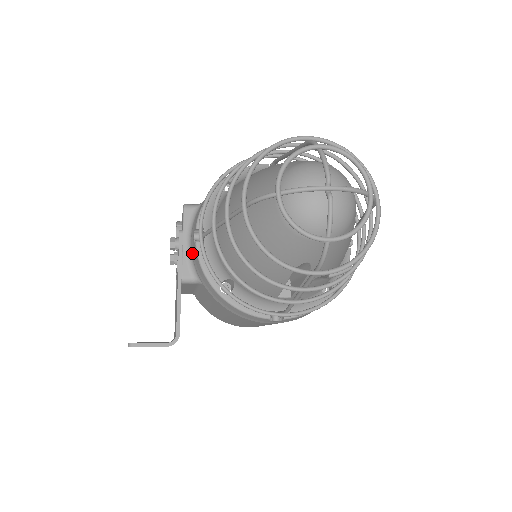
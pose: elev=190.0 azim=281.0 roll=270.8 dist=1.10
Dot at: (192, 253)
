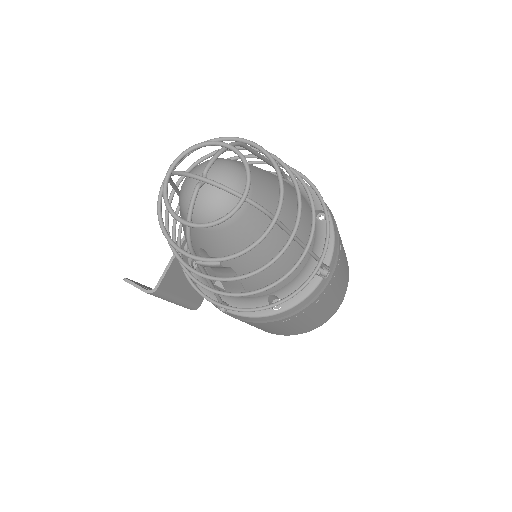
Dot at: occluded
